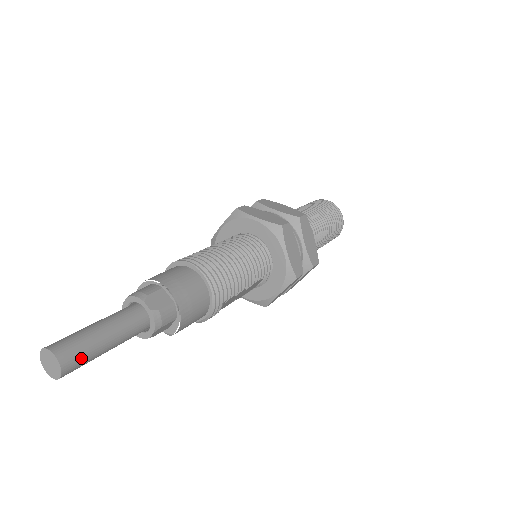
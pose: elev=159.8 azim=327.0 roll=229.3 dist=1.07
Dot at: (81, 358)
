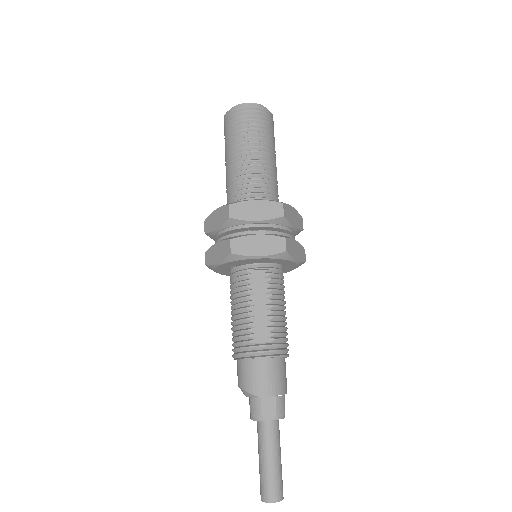
Dot at: occluded
